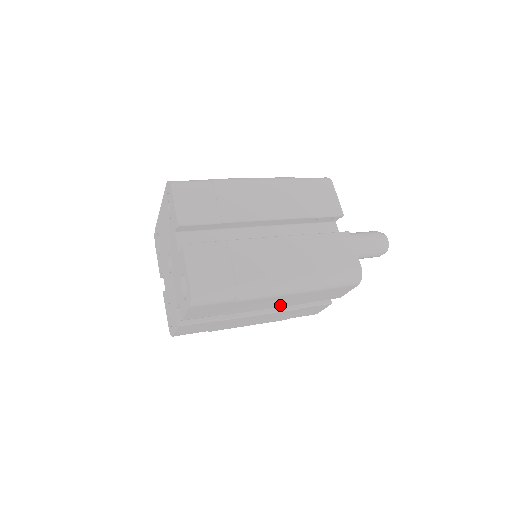
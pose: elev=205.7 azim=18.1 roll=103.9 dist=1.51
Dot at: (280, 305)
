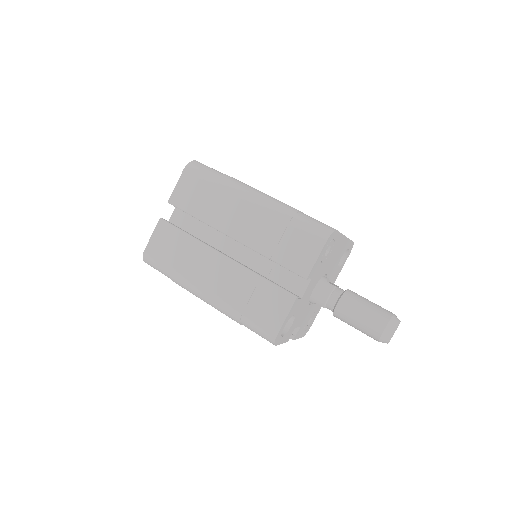
Dot at: occluded
